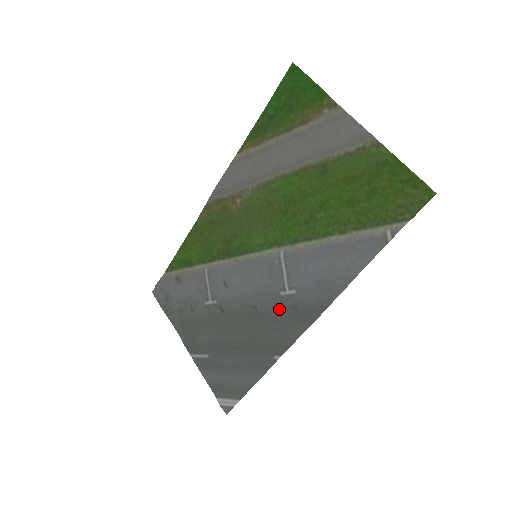
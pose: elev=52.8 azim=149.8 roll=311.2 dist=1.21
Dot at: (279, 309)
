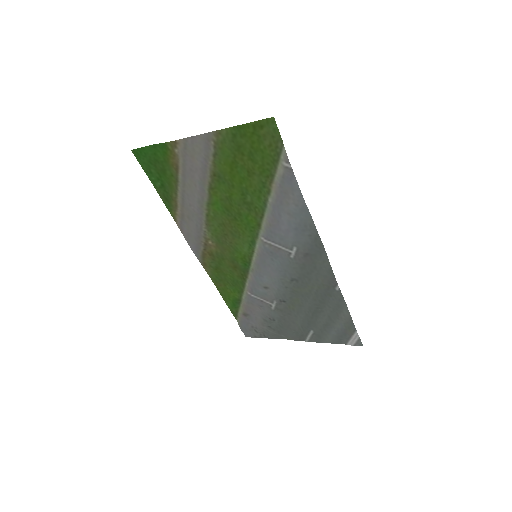
Dot at: (302, 265)
